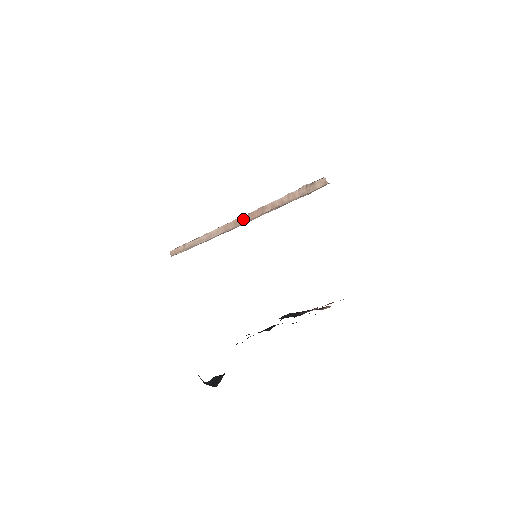
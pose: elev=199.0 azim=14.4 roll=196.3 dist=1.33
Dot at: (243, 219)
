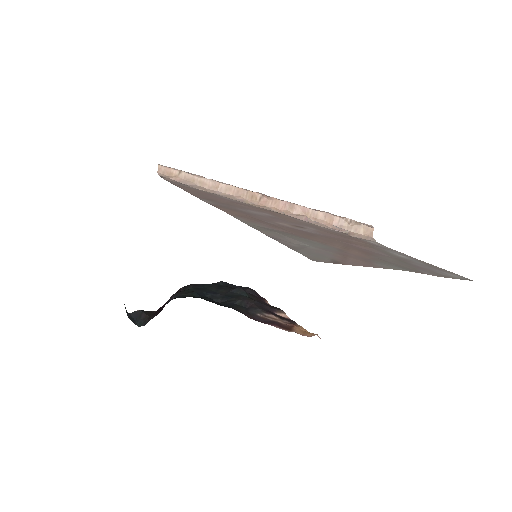
Dot at: (264, 199)
